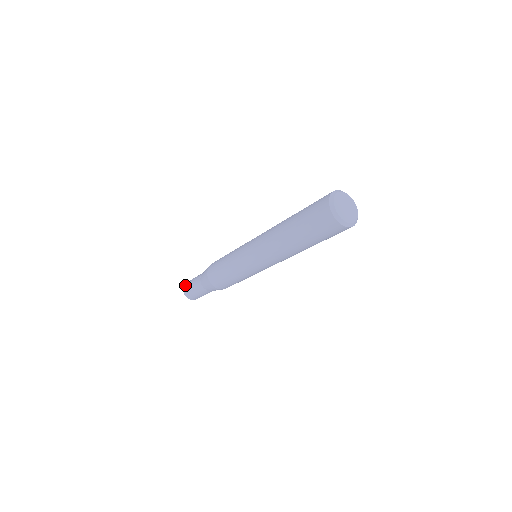
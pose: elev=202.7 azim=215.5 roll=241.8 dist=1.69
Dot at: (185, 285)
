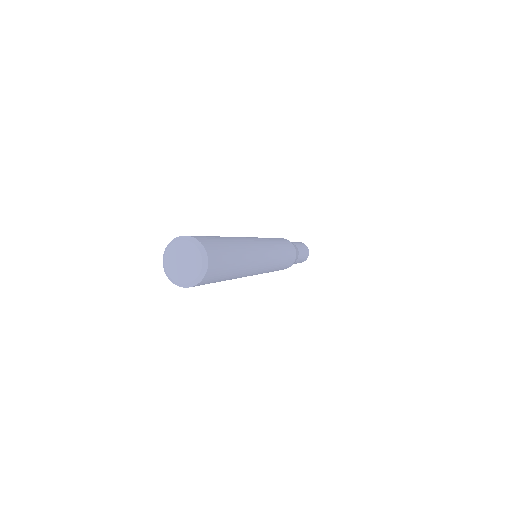
Dot at: occluded
